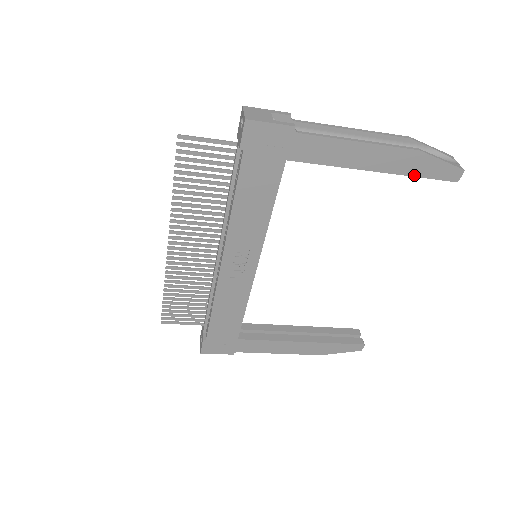
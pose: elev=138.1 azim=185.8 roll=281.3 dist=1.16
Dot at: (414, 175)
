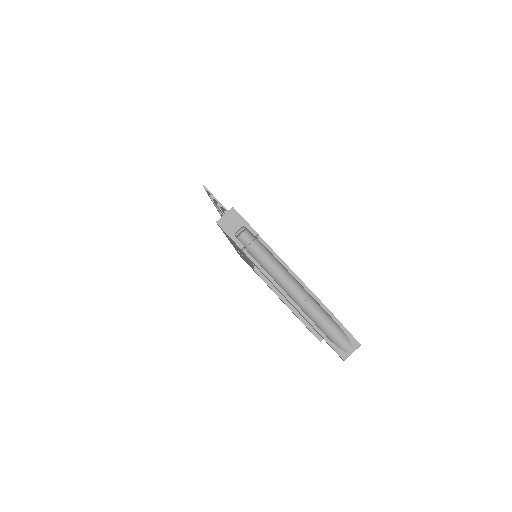
Dot at: occluded
